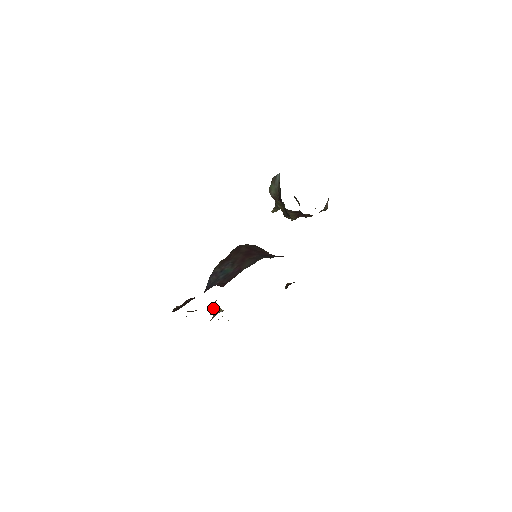
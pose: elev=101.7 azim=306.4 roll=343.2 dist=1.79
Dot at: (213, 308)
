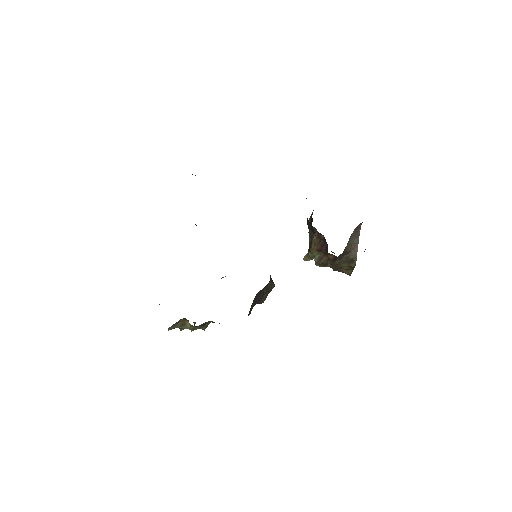
Dot at: occluded
